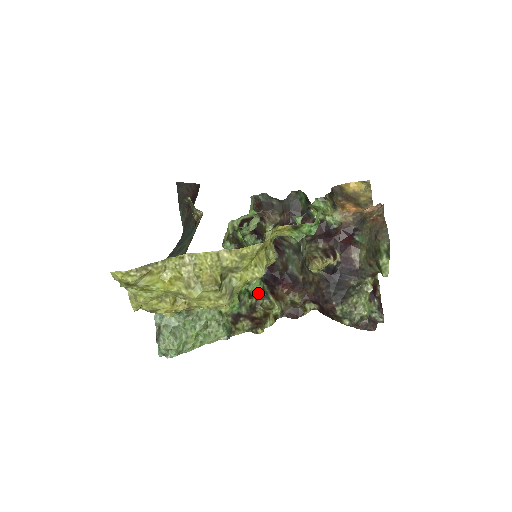
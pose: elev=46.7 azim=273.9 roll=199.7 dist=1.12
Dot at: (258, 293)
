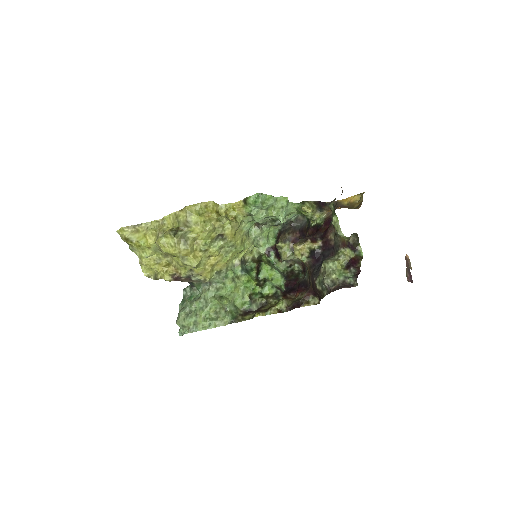
Dot at: (271, 296)
